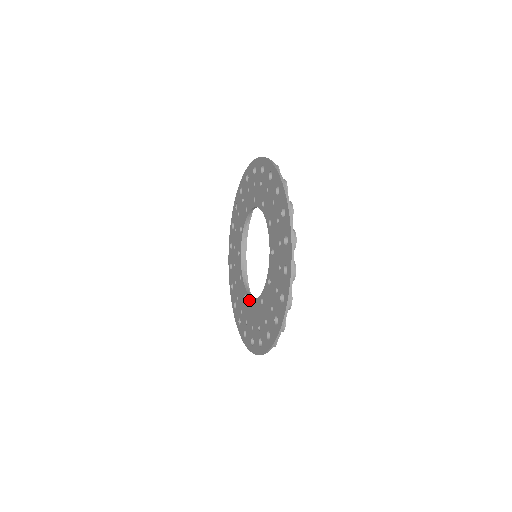
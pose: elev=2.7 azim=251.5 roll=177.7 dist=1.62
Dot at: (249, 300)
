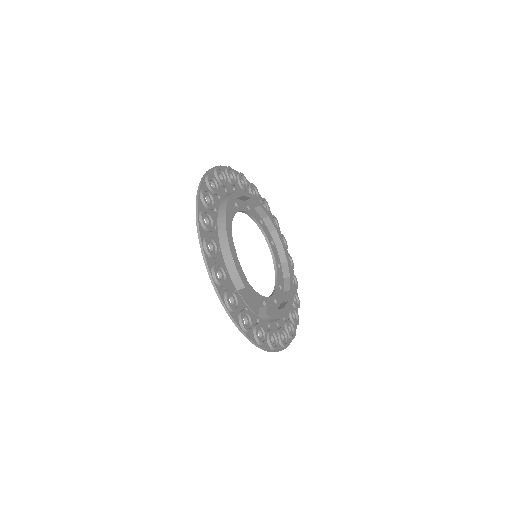
Dot at: occluded
